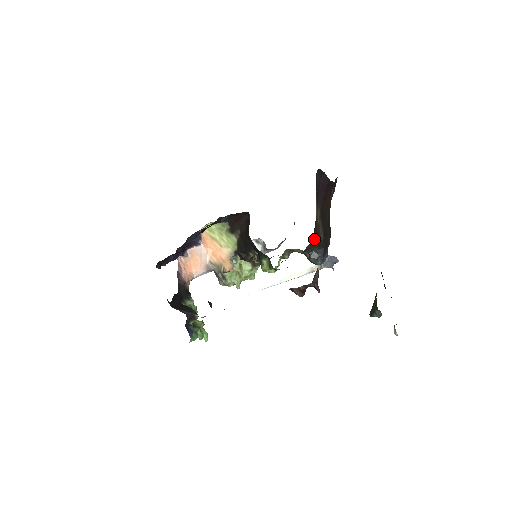
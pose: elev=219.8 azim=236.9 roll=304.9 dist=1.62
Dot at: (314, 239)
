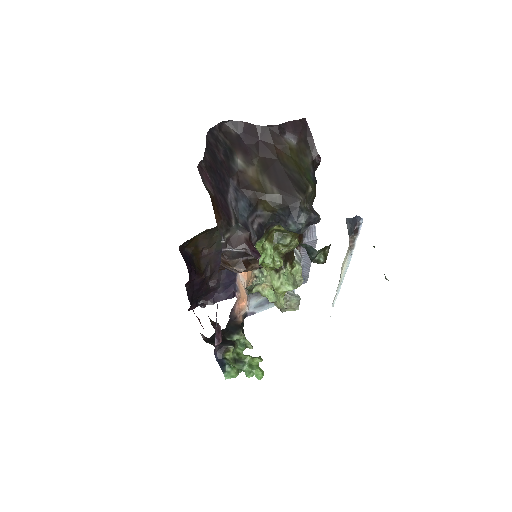
Dot at: (257, 199)
